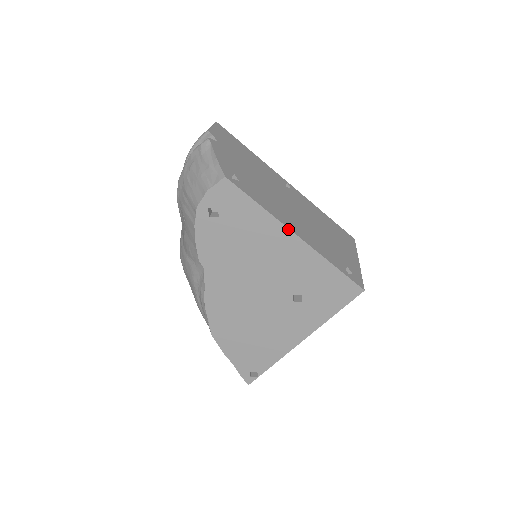
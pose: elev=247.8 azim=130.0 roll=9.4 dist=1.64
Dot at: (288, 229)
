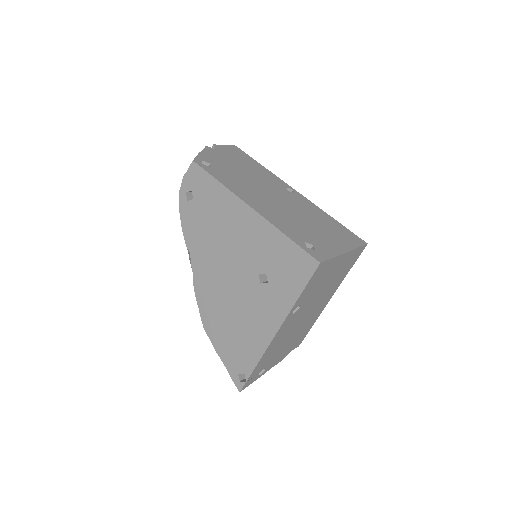
Dot at: (243, 201)
